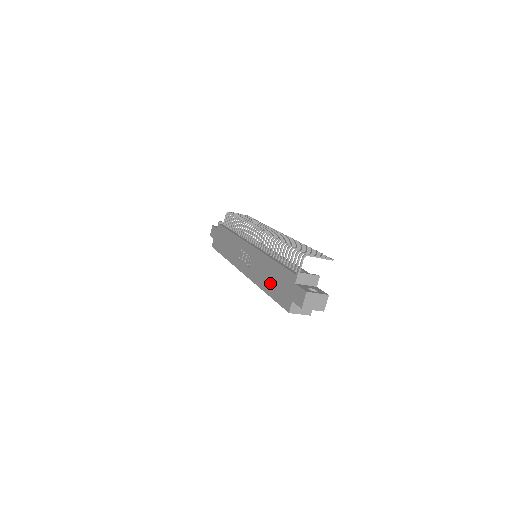
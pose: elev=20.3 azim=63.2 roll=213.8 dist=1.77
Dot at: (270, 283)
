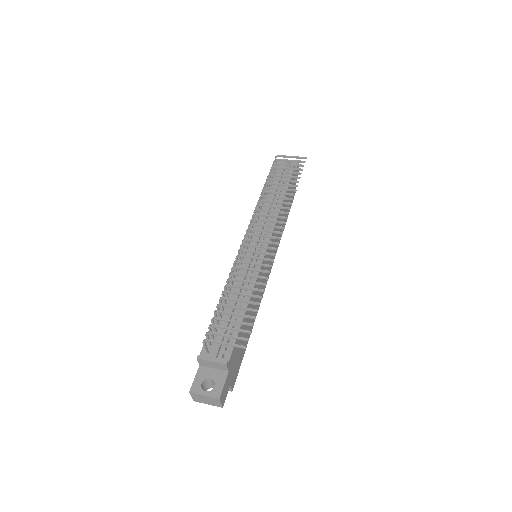
Dot at: occluded
